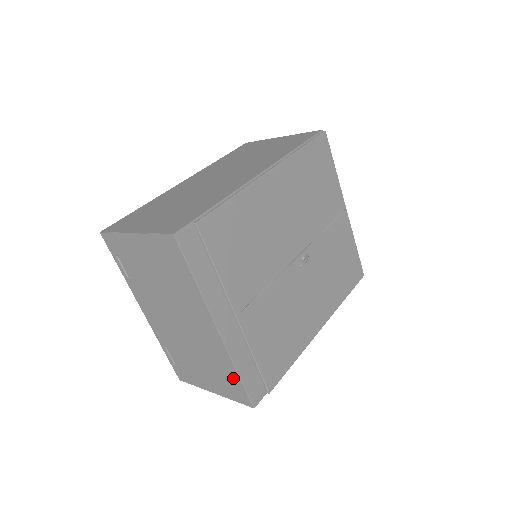
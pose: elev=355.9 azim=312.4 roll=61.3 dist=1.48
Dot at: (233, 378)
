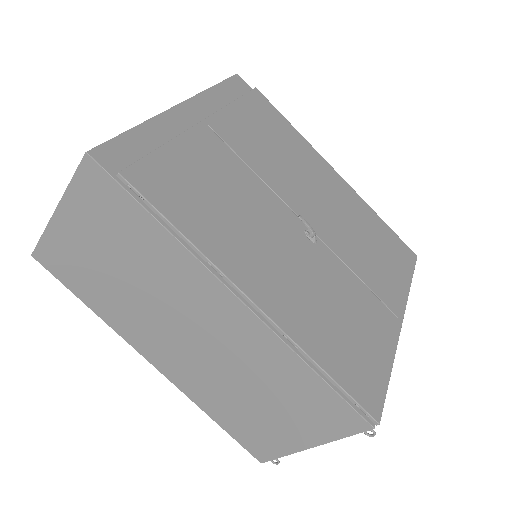
Dot at: occluded
